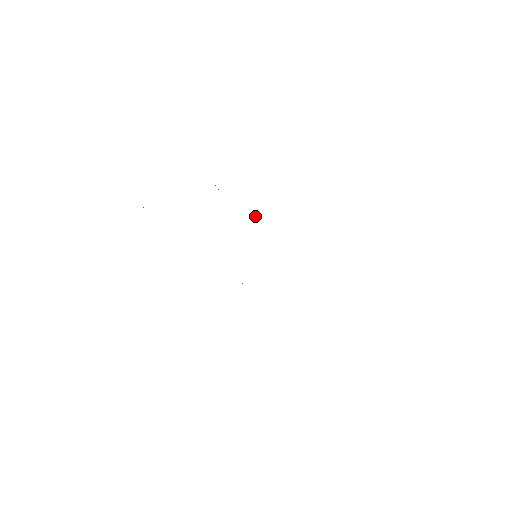
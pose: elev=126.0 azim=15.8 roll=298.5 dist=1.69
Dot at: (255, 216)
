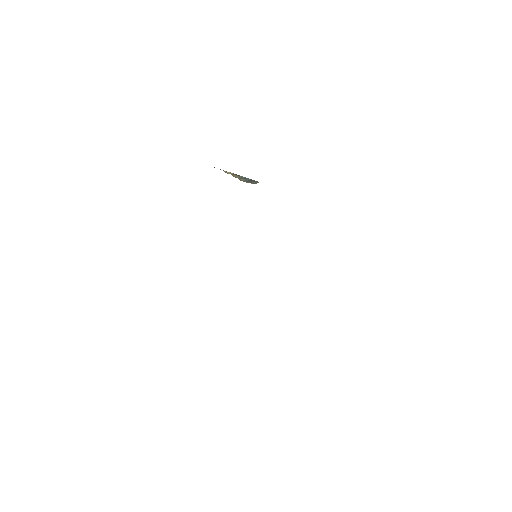
Dot at: occluded
